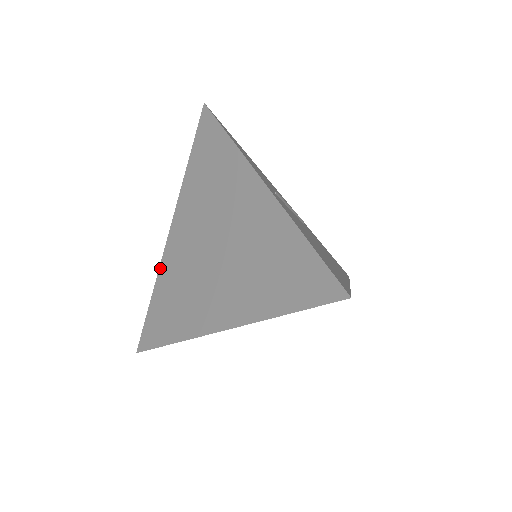
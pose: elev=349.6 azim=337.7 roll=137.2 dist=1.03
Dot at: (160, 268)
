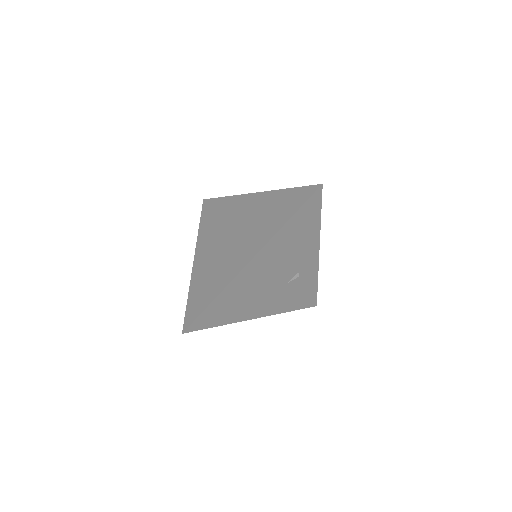
Dot at: (192, 278)
